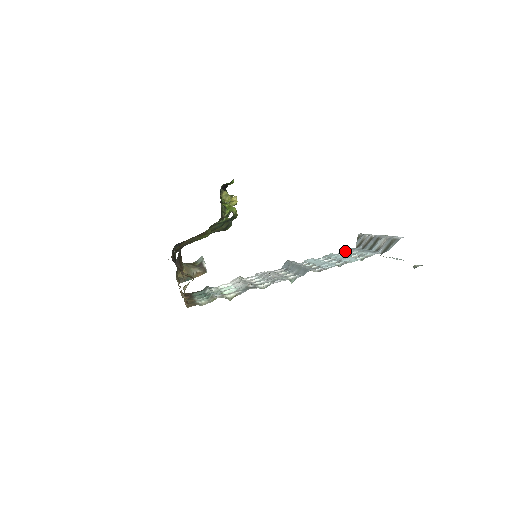
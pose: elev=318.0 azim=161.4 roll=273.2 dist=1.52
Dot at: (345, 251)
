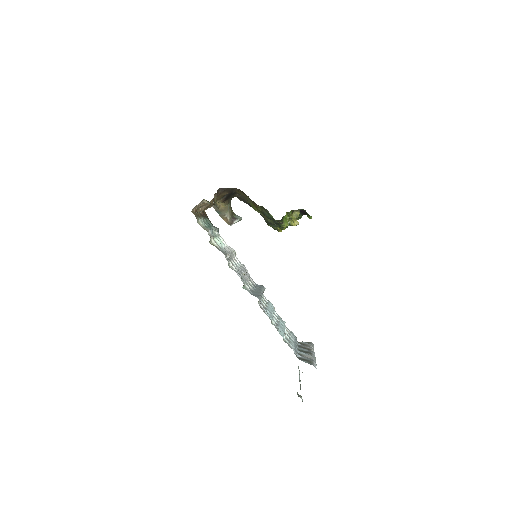
Dot at: occluded
